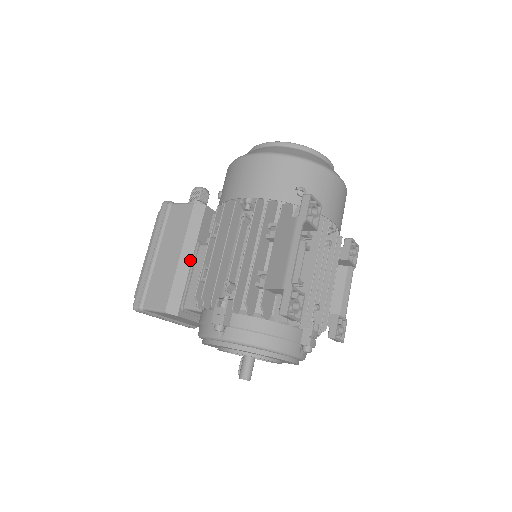
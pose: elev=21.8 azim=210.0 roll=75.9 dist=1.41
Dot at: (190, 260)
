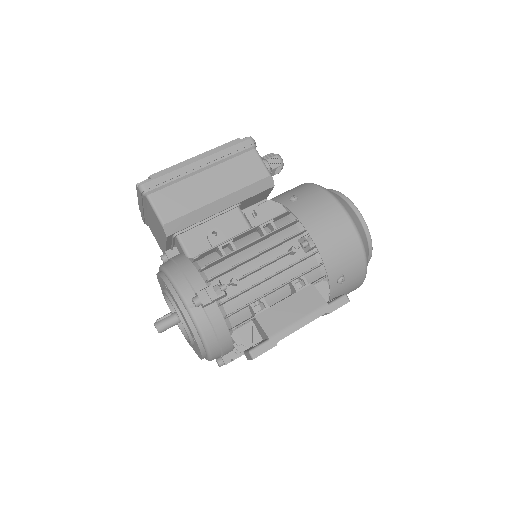
Dot at: (221, 210)
